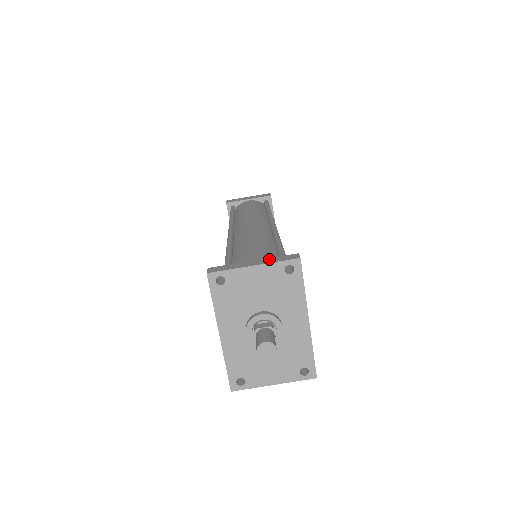
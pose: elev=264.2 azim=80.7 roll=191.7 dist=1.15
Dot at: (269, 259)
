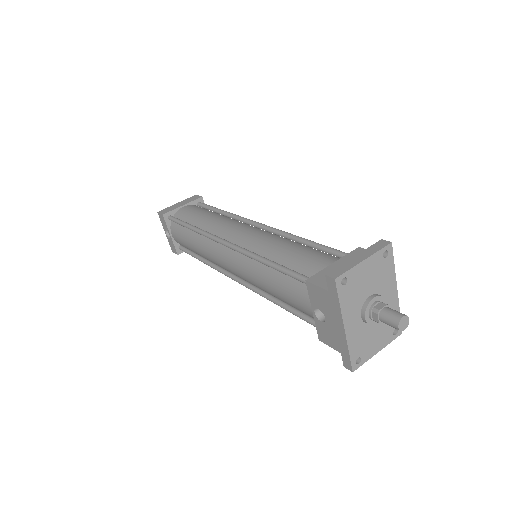
Dot at: (367, 251)
